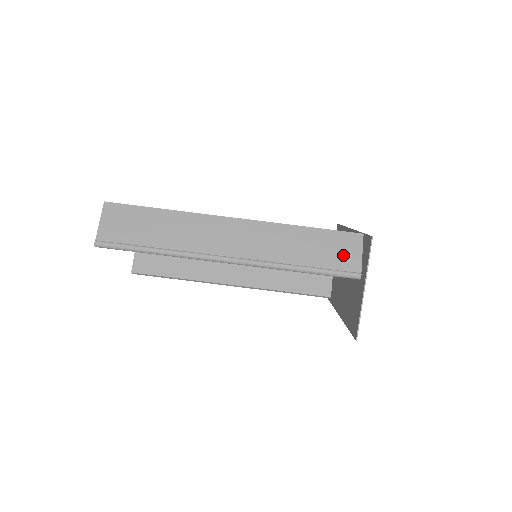
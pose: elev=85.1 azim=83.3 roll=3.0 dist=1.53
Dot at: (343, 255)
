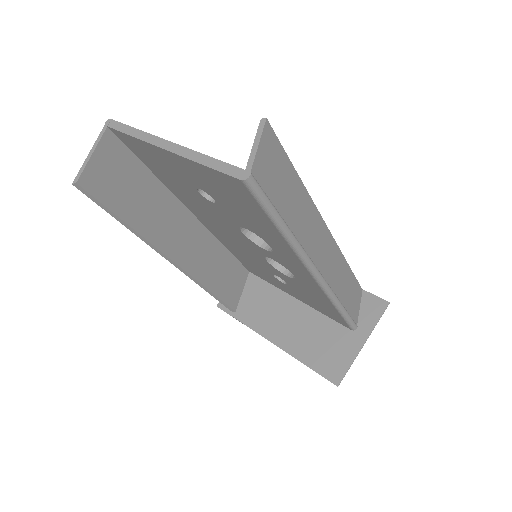
Dot at: (355, 304)
